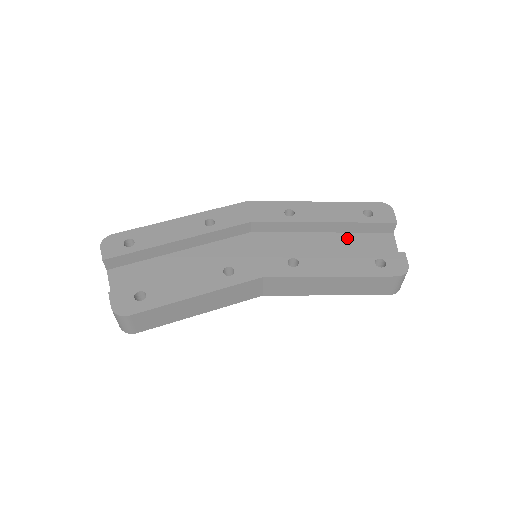
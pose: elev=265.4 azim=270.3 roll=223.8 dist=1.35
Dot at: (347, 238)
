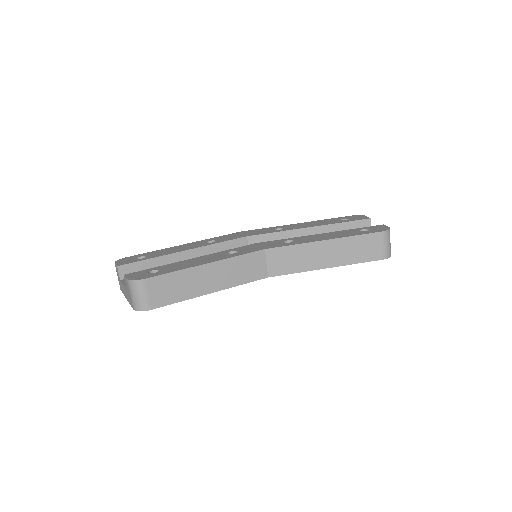
Dot at: occluded
